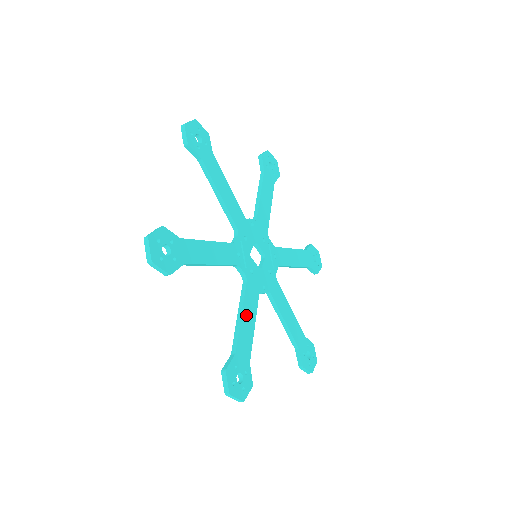
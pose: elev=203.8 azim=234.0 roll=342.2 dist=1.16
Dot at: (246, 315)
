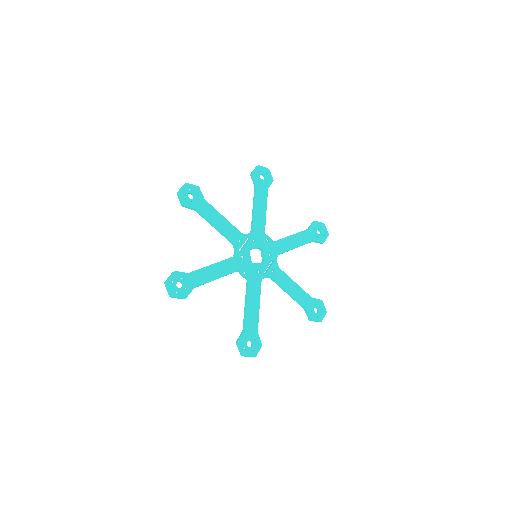
Dot at: (216, 268)
